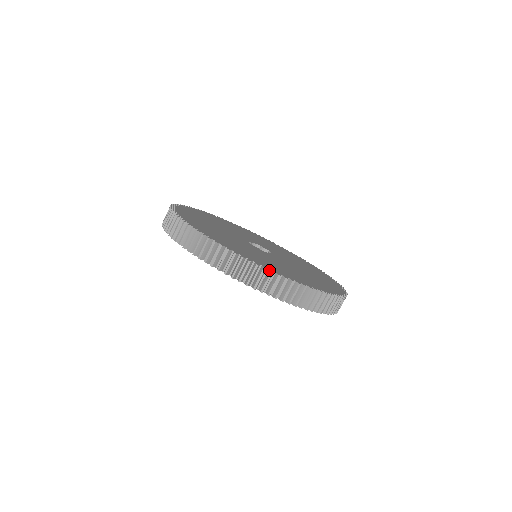
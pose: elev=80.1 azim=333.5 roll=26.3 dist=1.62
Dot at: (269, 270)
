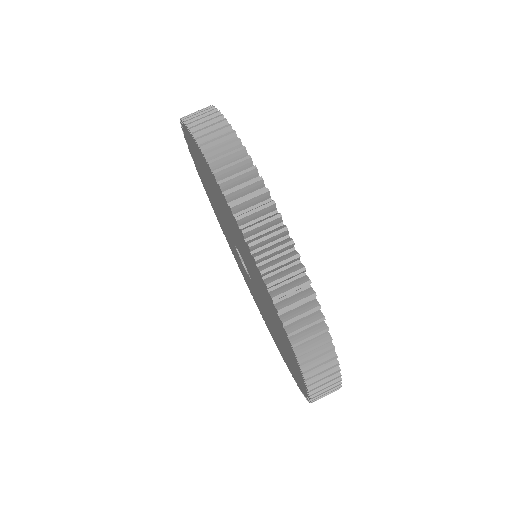
Dot at: (239, 140)
